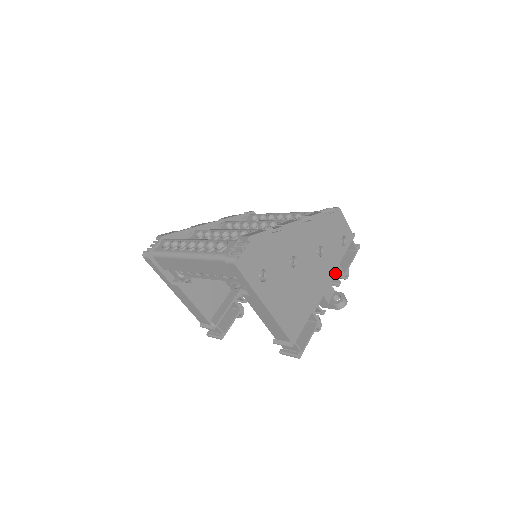
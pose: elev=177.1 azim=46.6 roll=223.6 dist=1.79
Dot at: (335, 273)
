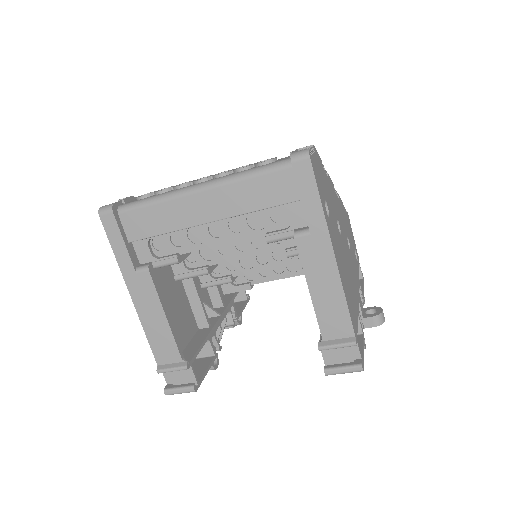
Dot at: (359, 285)
